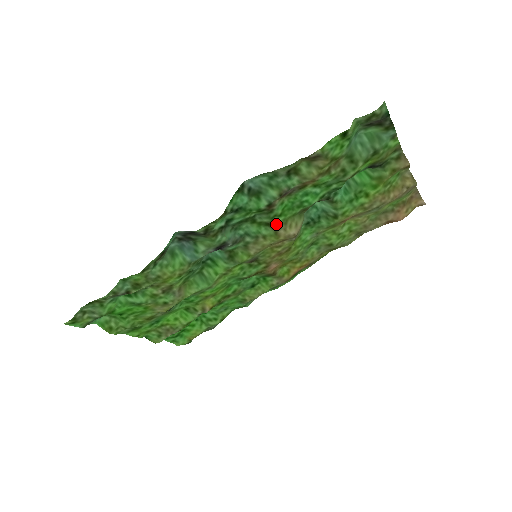
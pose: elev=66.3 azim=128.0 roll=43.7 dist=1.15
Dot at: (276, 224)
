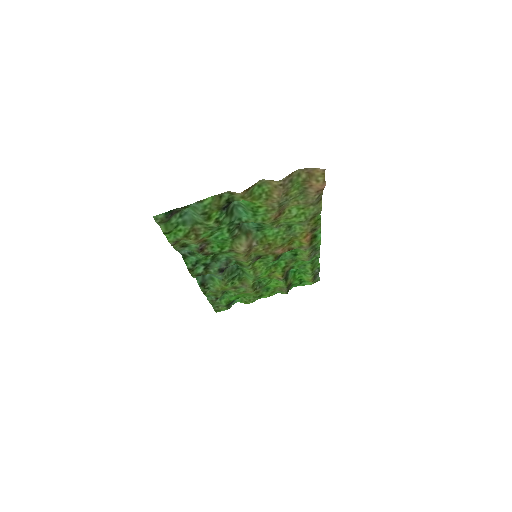
Dot at: (230, 250)
